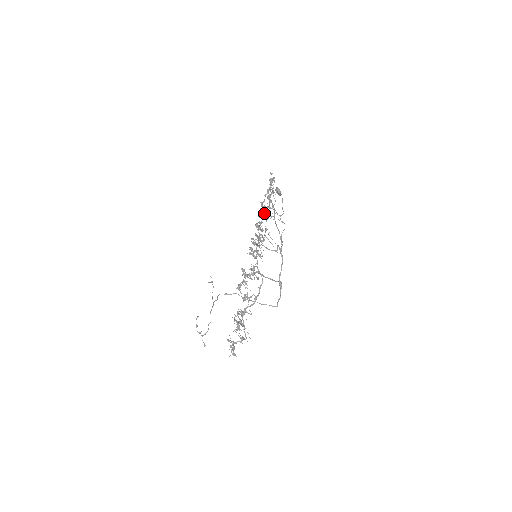
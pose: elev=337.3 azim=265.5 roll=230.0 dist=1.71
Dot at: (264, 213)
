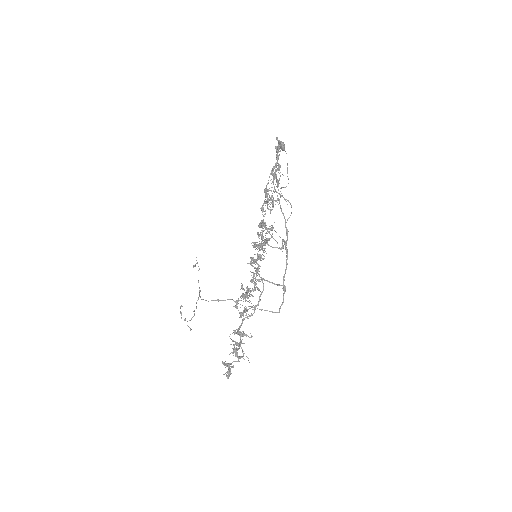
Dot at: occluded
